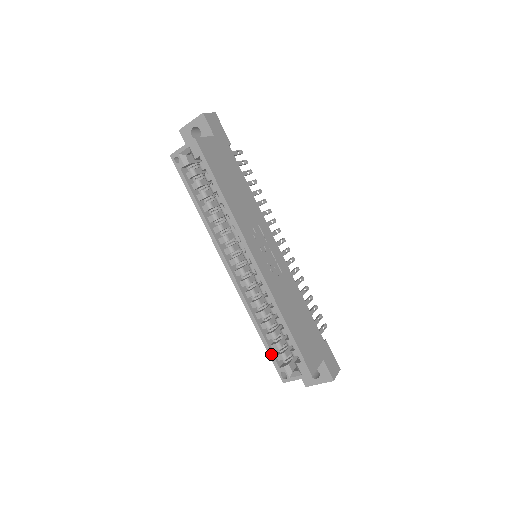
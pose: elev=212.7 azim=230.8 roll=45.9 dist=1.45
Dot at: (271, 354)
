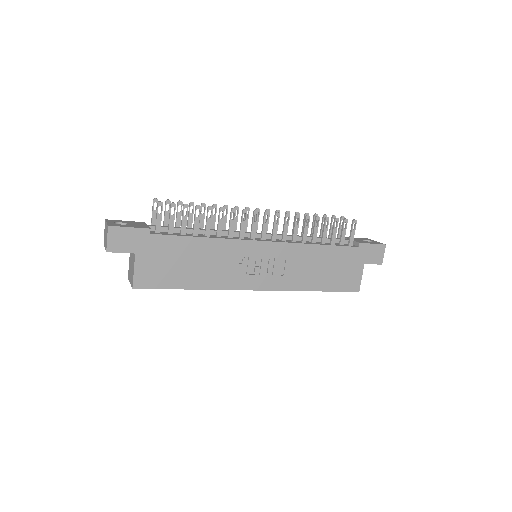
Dot at: occluded
